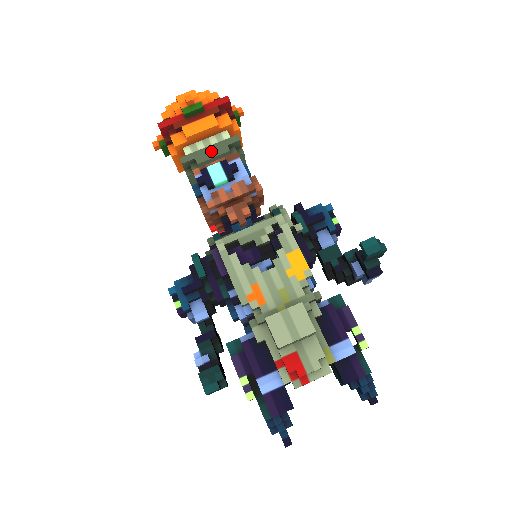
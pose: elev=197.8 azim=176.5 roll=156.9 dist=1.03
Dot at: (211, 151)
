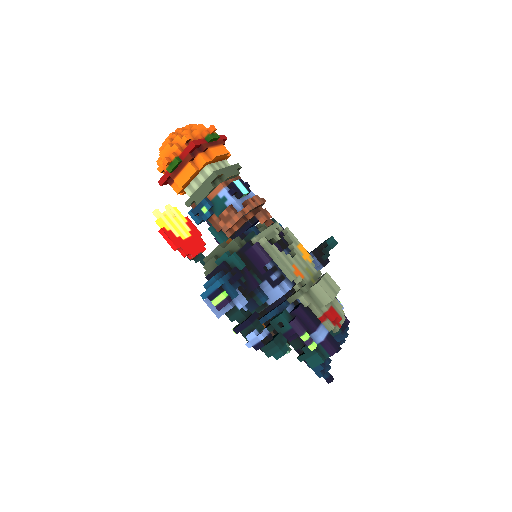
Dot at: (230, 171)
